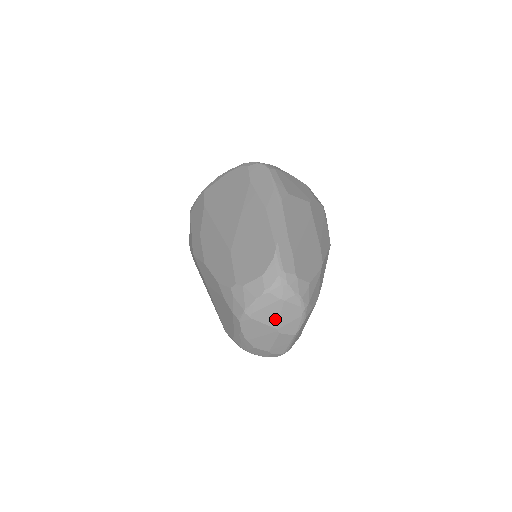
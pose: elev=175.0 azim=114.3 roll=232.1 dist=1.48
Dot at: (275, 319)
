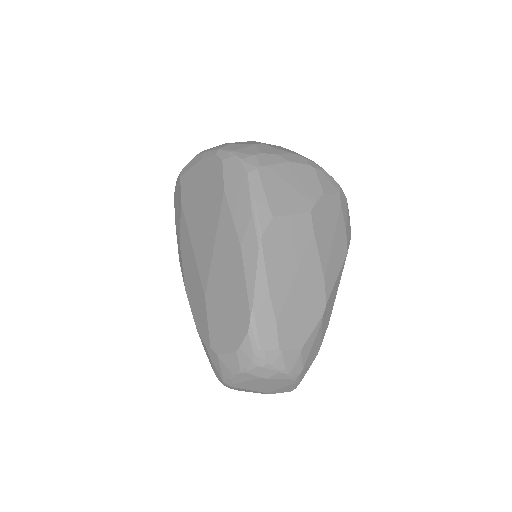
Dot at: (261, 388)
